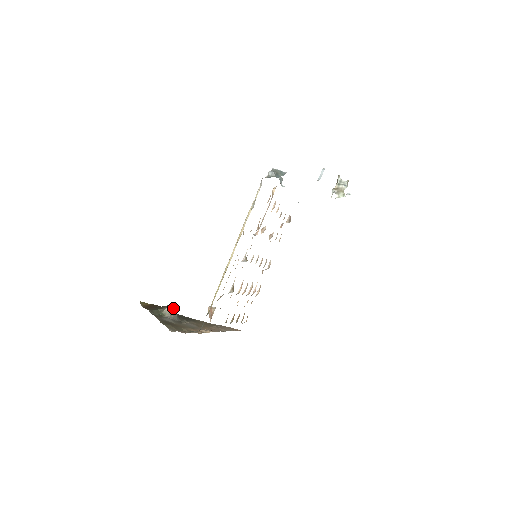
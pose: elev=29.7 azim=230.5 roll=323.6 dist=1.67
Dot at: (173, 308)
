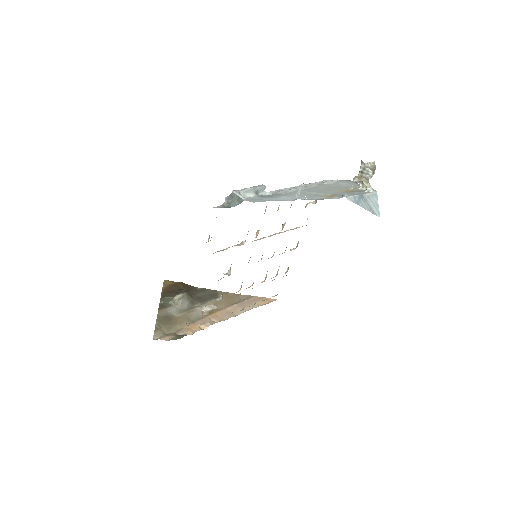
Dot at: (183, 296)
